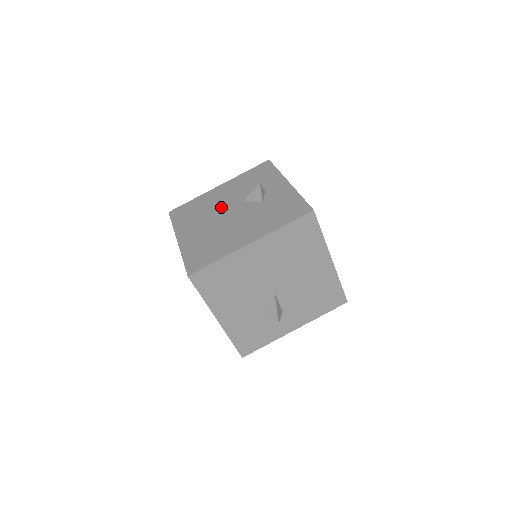
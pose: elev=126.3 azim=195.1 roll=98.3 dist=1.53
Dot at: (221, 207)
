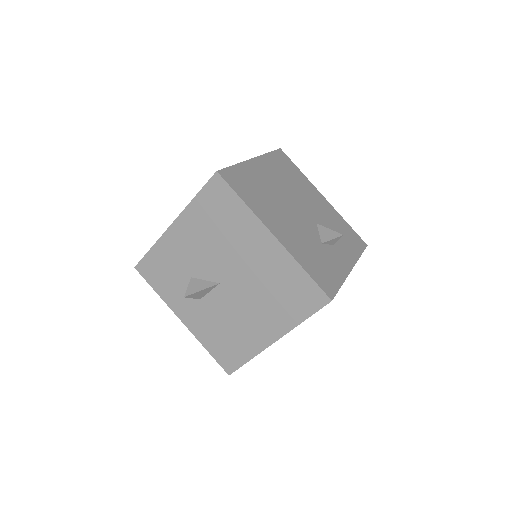
Dot at: (303, 200)
